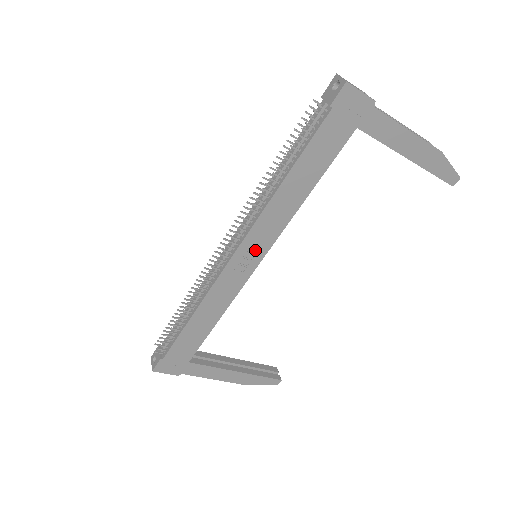
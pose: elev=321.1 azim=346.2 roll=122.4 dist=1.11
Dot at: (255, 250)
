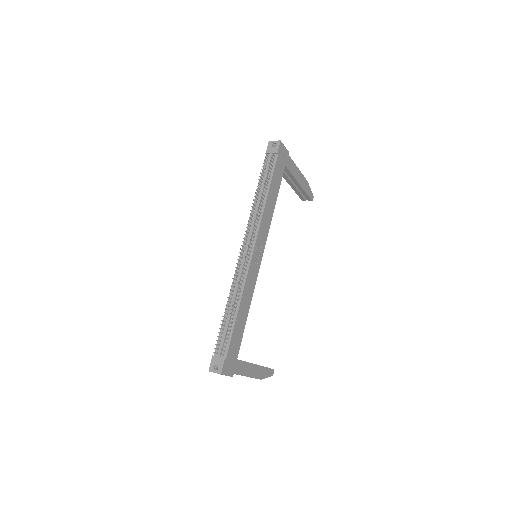
Dot at: (260, 247)
